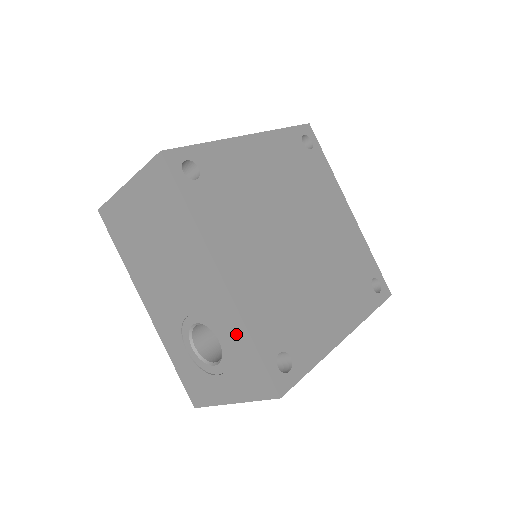
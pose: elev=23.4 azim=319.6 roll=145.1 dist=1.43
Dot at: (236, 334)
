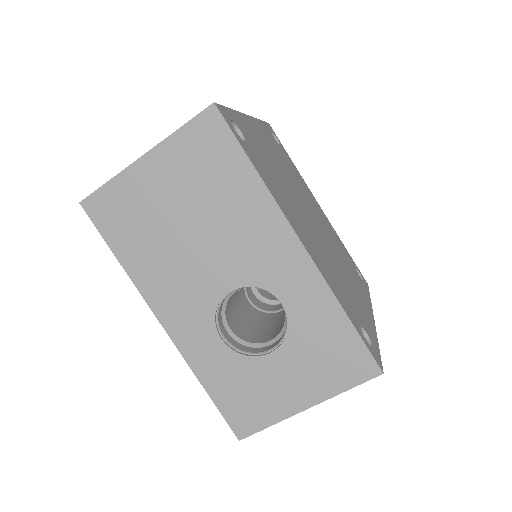
Dot at: occluded
